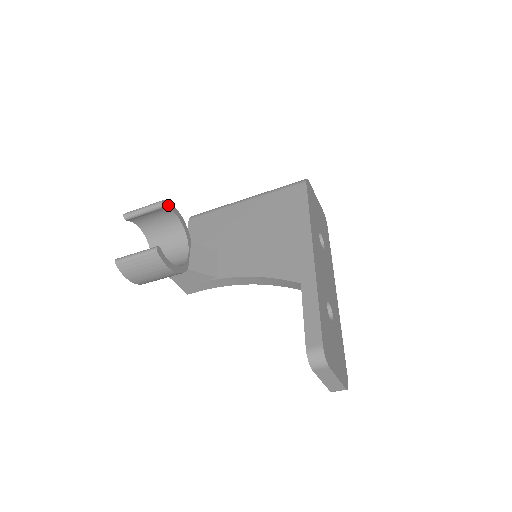
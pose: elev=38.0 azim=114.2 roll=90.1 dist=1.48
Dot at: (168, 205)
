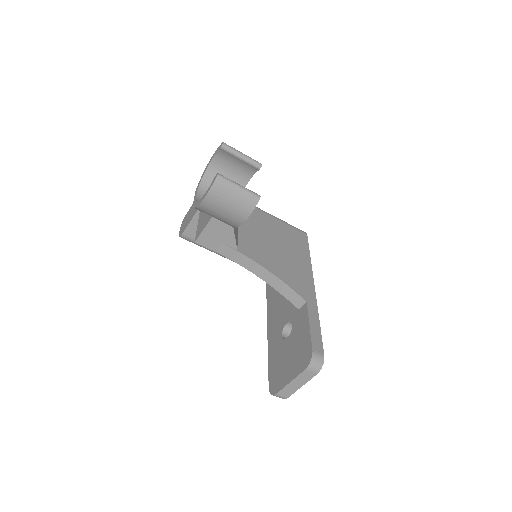
Dot at: occluded
